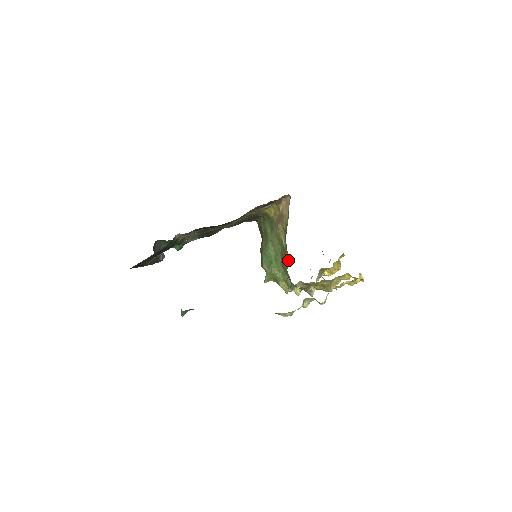
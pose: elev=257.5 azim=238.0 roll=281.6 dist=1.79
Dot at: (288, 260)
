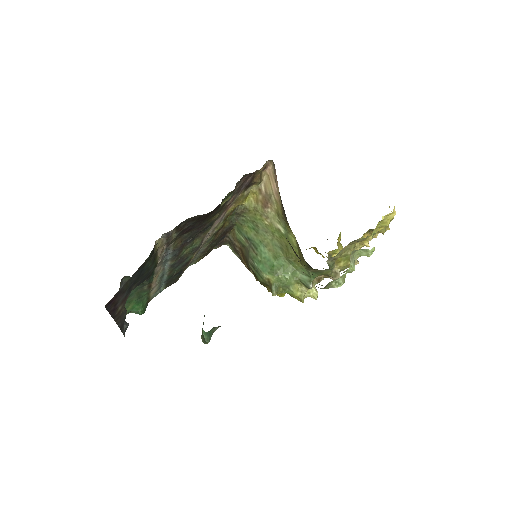
Dot at: (296, 244)
